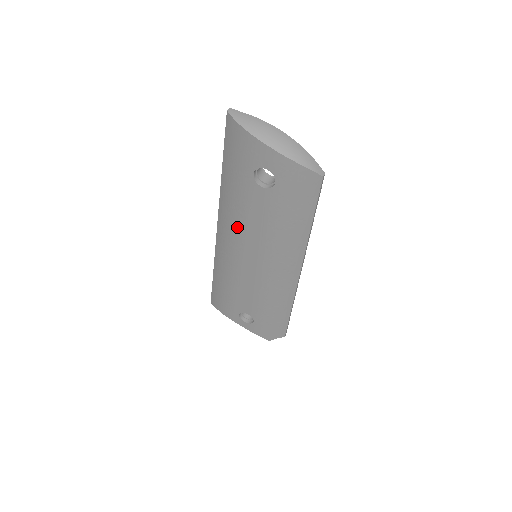
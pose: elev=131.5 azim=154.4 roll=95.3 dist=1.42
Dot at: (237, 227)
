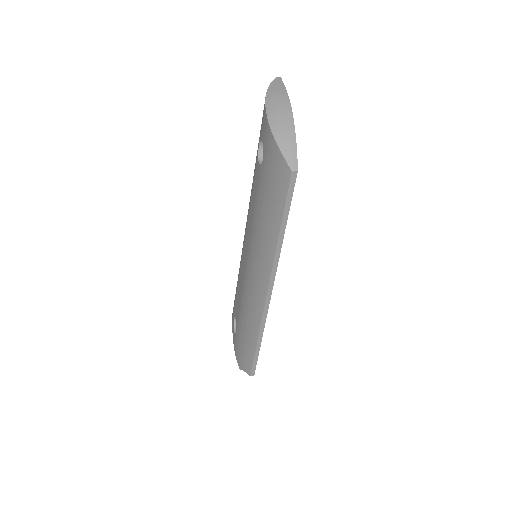
Dot at: occluded
